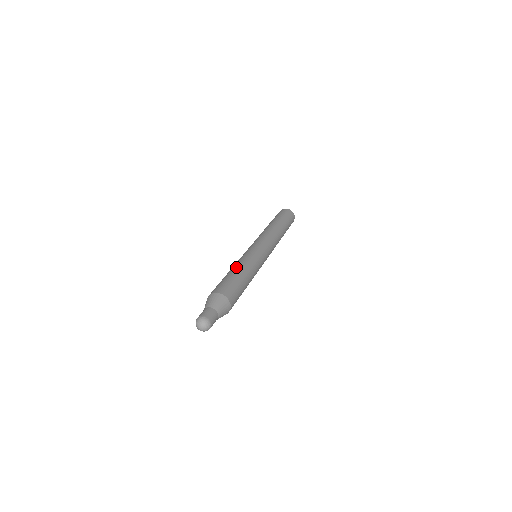
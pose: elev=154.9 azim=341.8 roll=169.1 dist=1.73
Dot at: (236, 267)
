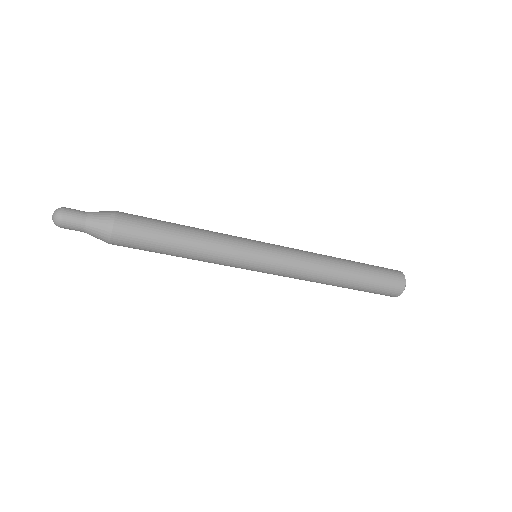
Dot at: occluded
